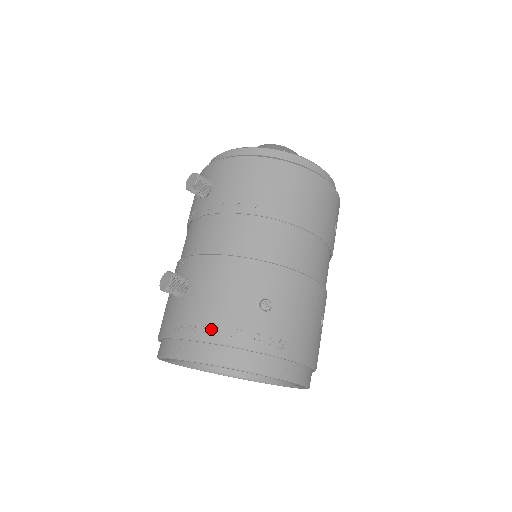
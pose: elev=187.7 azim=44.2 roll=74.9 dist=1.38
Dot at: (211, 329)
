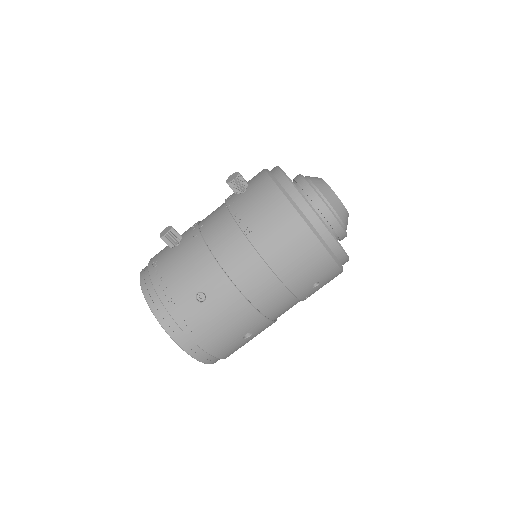
Dot at: (162, 283)
